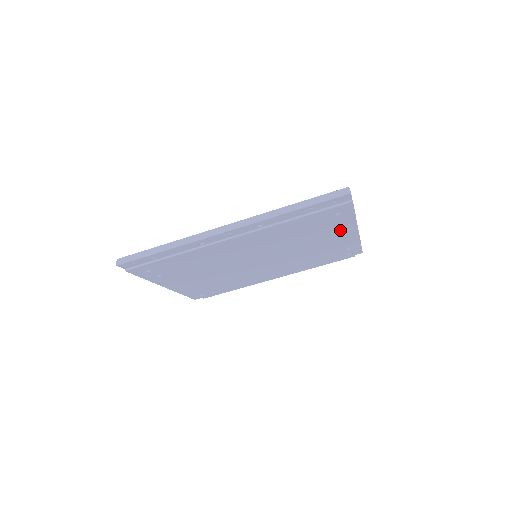
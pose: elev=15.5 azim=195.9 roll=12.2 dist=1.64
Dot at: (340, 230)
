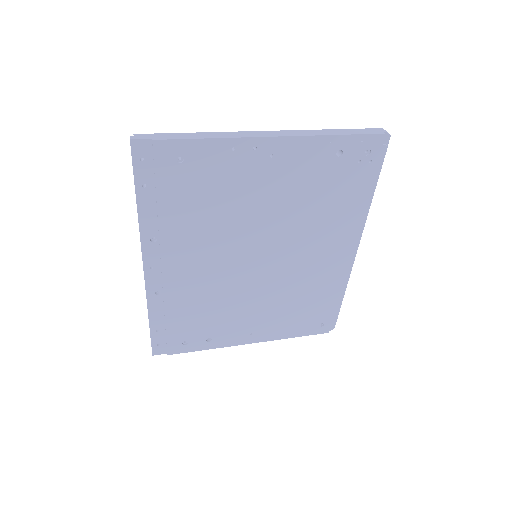
Dot at: (246, 160)
